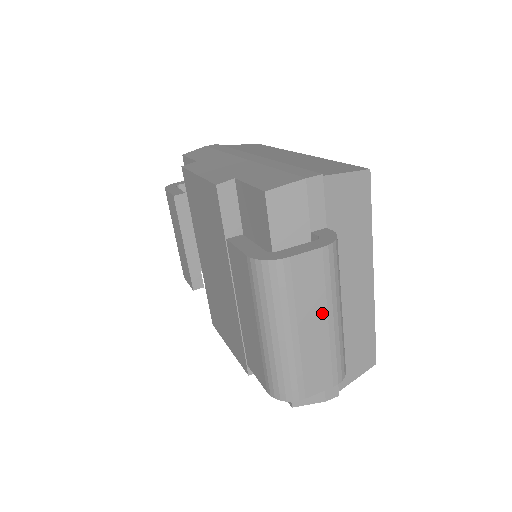
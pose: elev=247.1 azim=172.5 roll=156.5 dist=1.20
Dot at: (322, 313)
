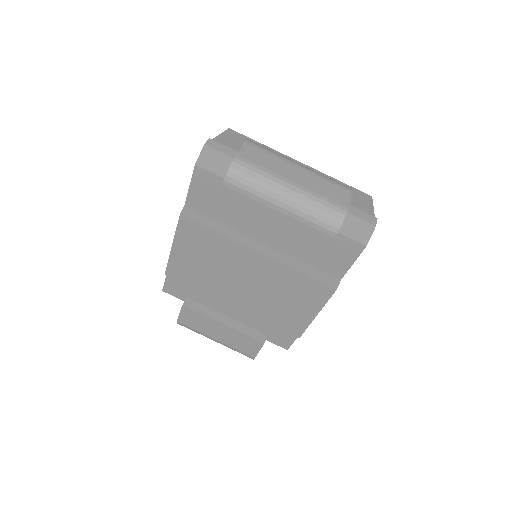
Dot at: (290, 166)
